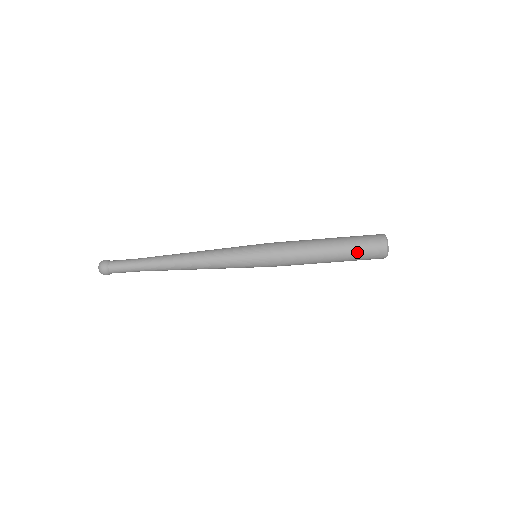
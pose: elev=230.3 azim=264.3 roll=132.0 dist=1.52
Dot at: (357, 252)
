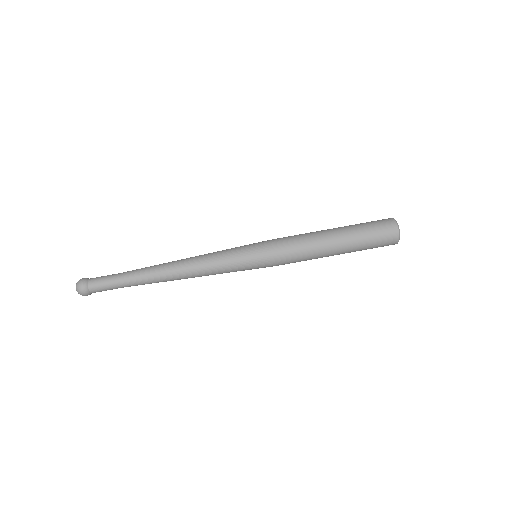
Dot at: (367, 241)
